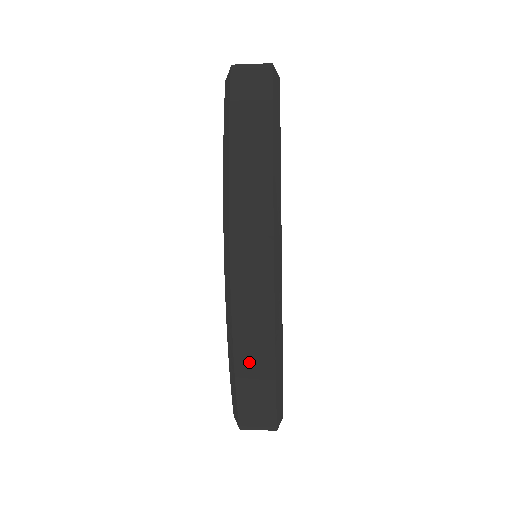
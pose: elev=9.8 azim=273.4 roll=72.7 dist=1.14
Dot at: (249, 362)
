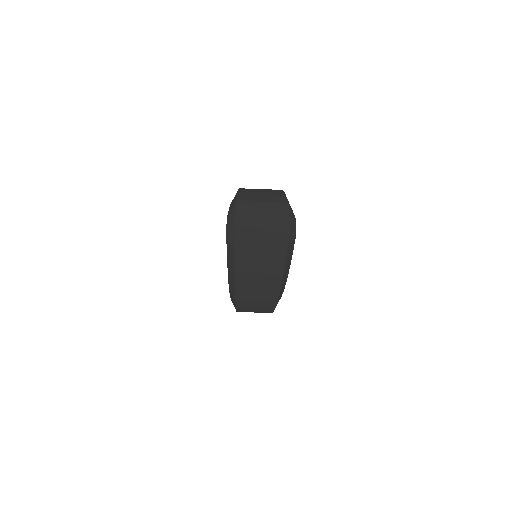
Dot at: occluded
